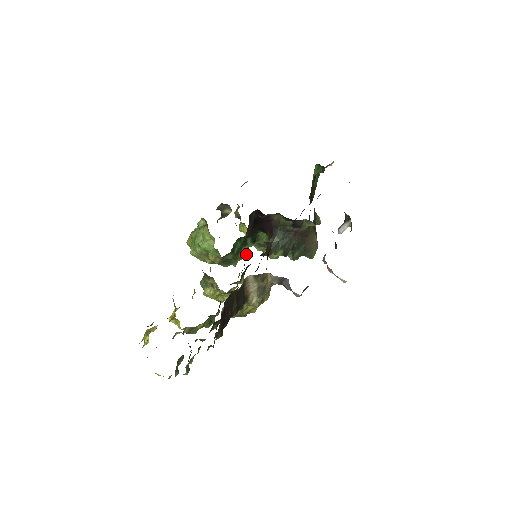
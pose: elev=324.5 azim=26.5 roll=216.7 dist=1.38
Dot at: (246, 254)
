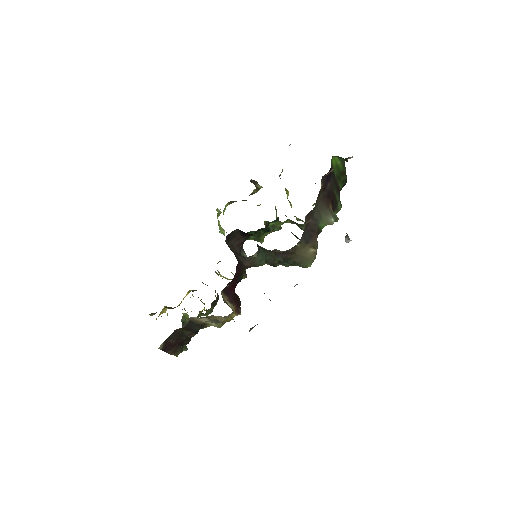
Dot at: (279, 227)
